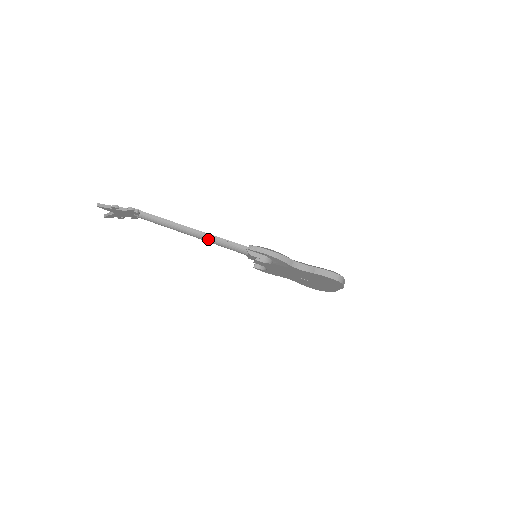
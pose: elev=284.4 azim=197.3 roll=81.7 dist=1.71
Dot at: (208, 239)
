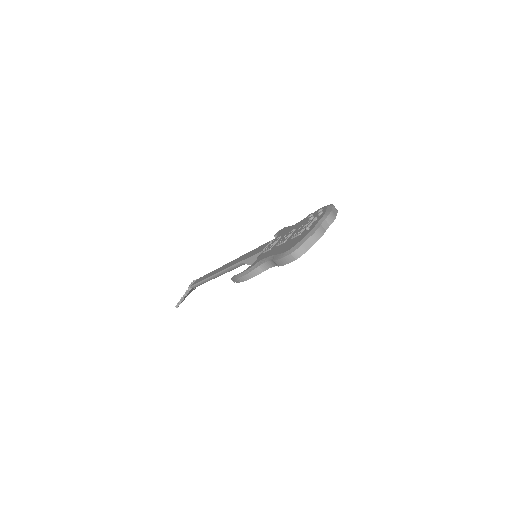
Dot at: occluded
